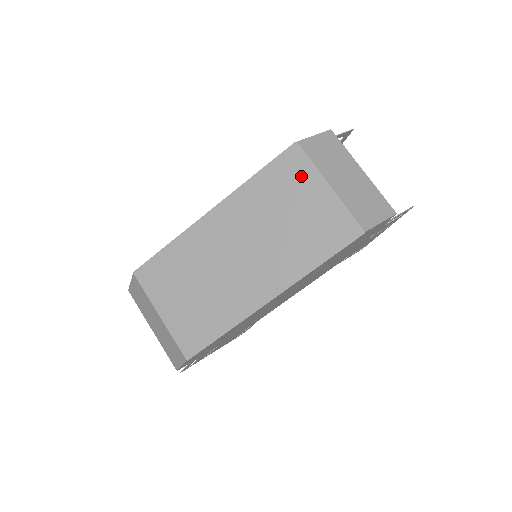
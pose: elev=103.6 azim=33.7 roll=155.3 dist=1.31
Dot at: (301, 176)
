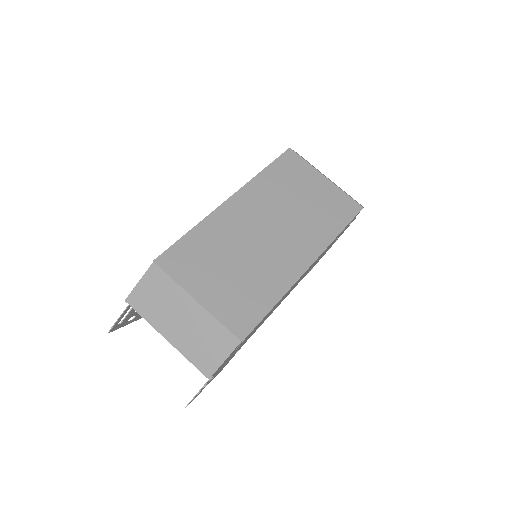
Dot at: (302, 171)
